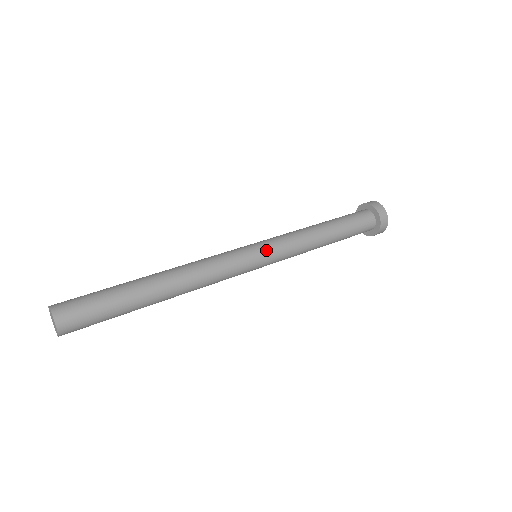
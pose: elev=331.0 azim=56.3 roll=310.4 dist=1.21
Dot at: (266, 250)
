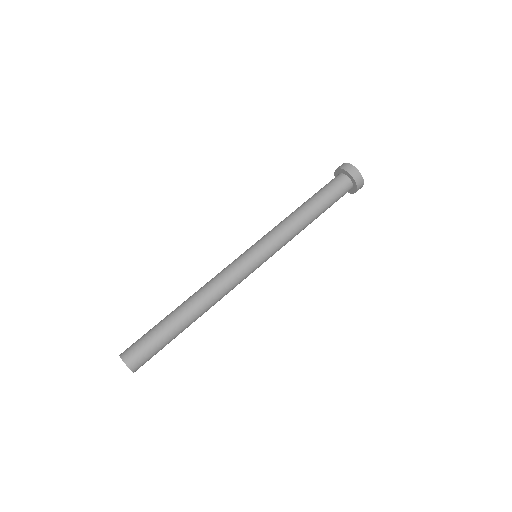
Dot at: (266, 259)
